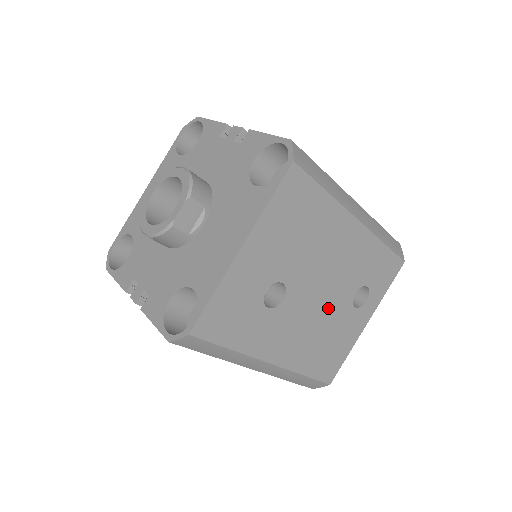
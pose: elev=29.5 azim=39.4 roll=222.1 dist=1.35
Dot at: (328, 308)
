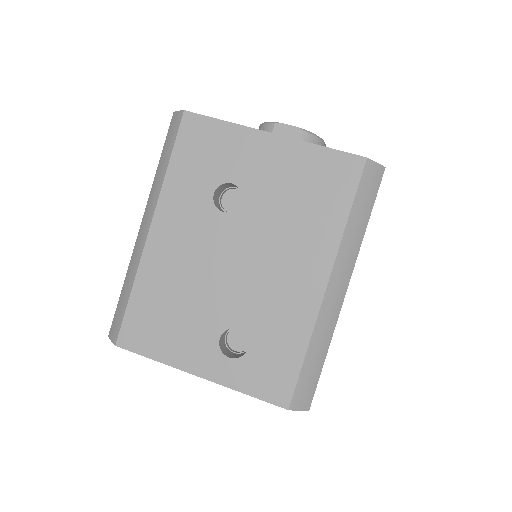
Dot at: (217, 289)
